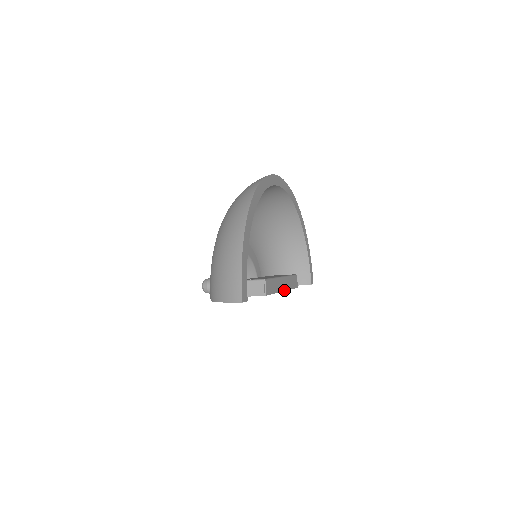
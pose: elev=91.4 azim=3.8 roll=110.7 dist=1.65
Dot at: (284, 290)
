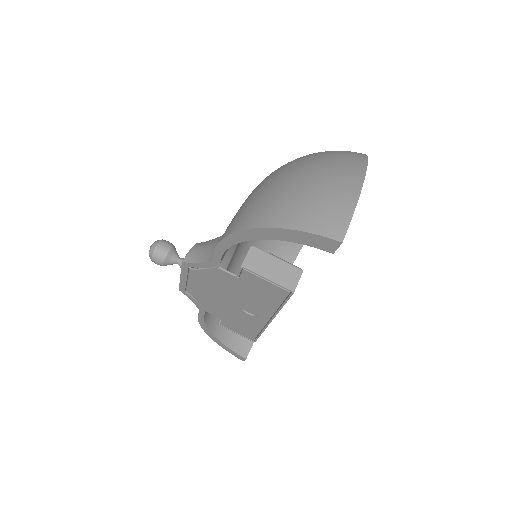
Dot at: (271, 321)
